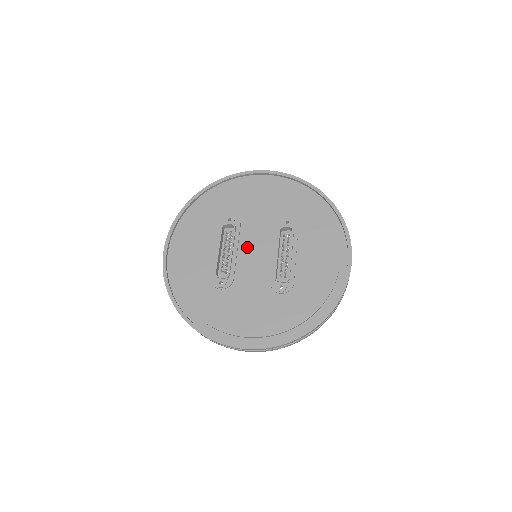
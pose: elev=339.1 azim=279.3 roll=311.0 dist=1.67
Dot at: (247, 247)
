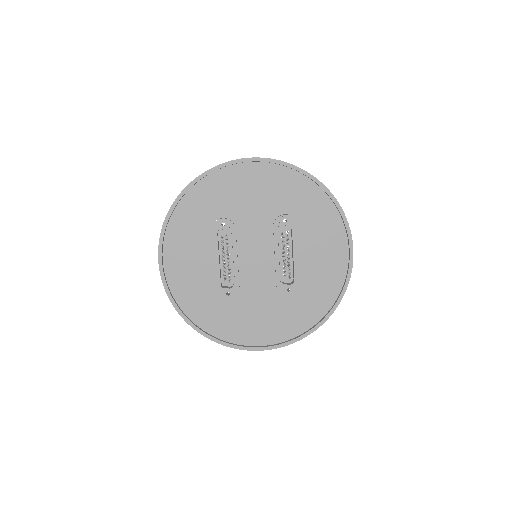
Dot at: (247, 252)
